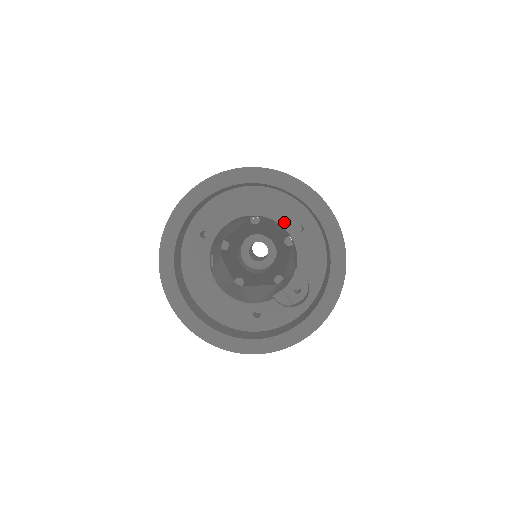
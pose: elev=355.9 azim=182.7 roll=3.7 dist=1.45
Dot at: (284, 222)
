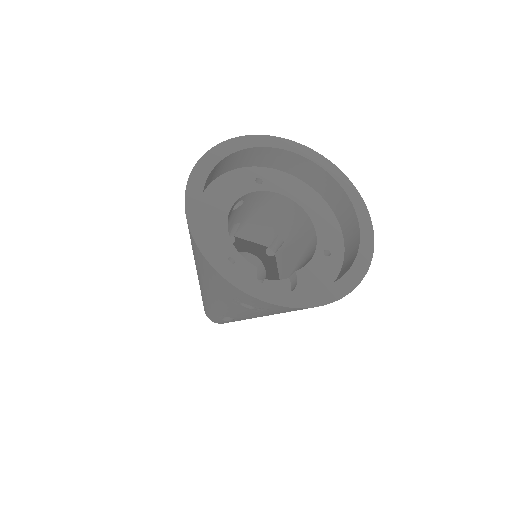
Dot at: (321, 237)
